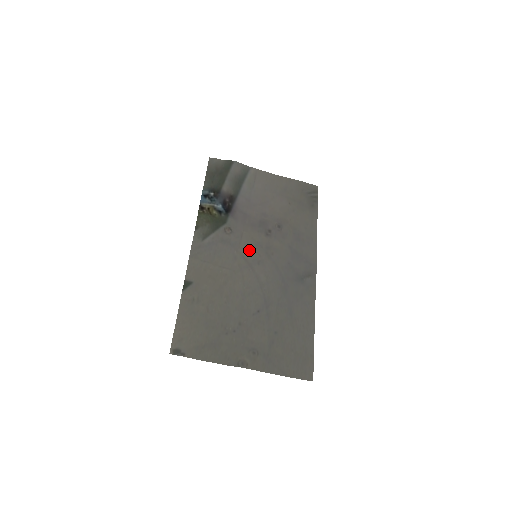
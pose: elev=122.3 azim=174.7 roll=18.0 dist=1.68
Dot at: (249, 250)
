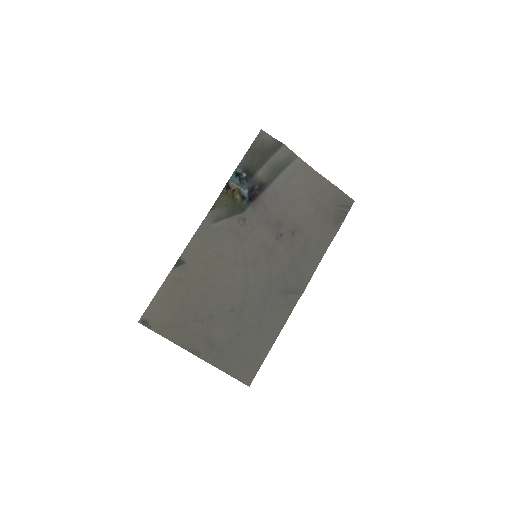
Dot at: (252, 248)
